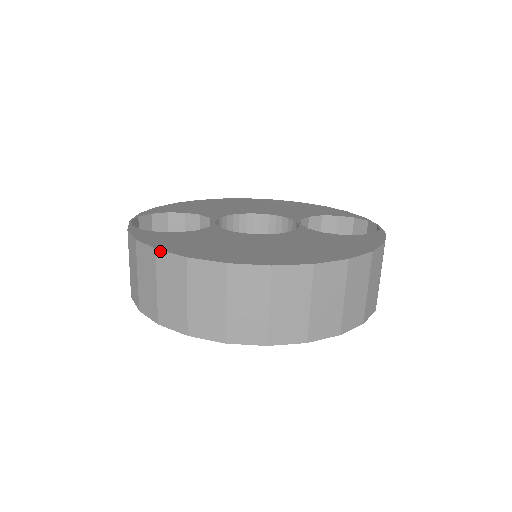
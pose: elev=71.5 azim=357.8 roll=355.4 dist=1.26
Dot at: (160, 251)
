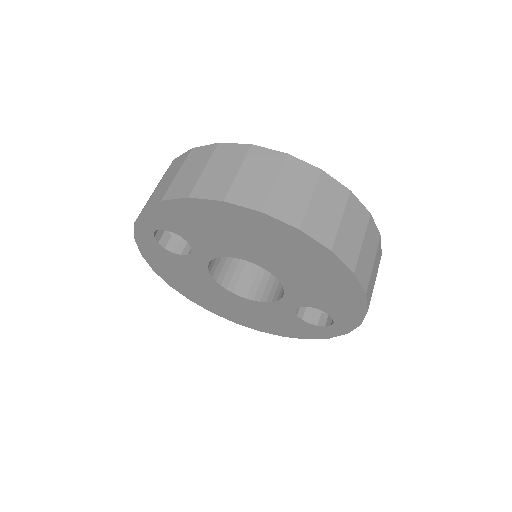
Dot at: (223, 143)
